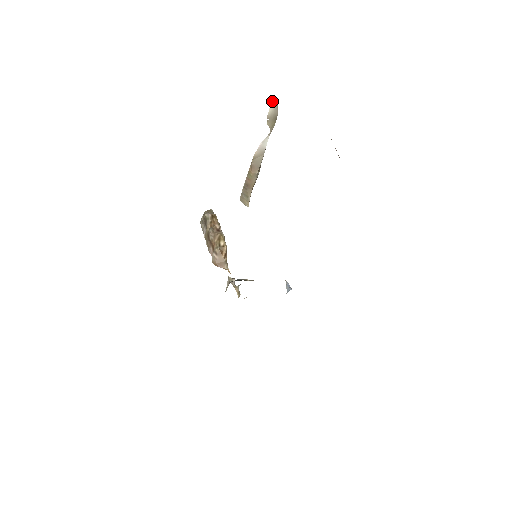
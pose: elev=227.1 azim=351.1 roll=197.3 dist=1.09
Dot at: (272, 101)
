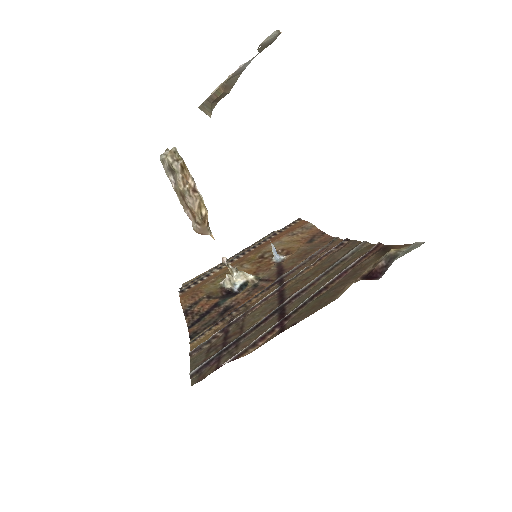
Dot at: (273, 32)
